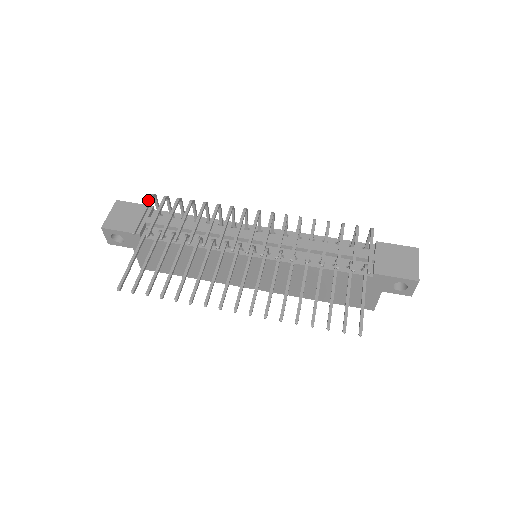
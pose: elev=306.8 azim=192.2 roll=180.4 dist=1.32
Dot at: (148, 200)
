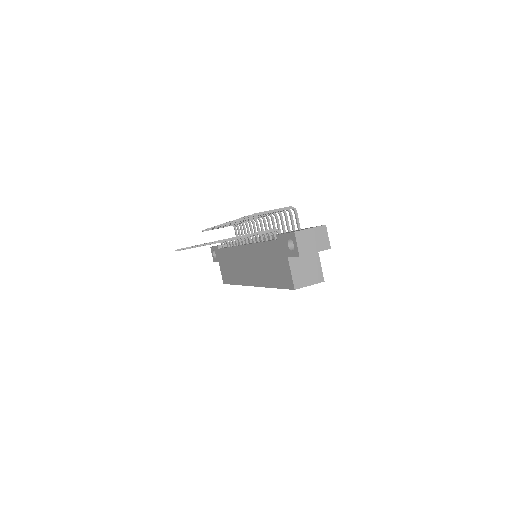
Dot at: occluded
